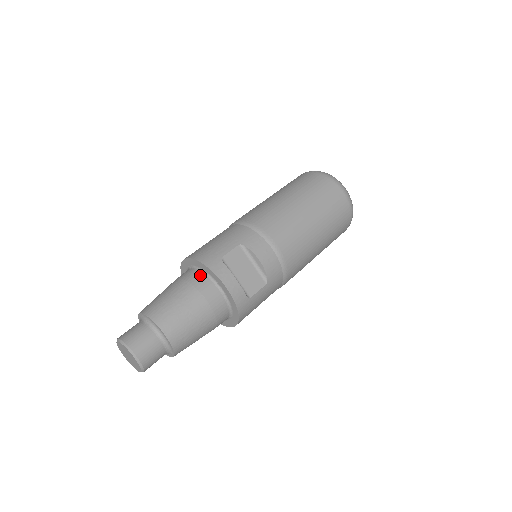
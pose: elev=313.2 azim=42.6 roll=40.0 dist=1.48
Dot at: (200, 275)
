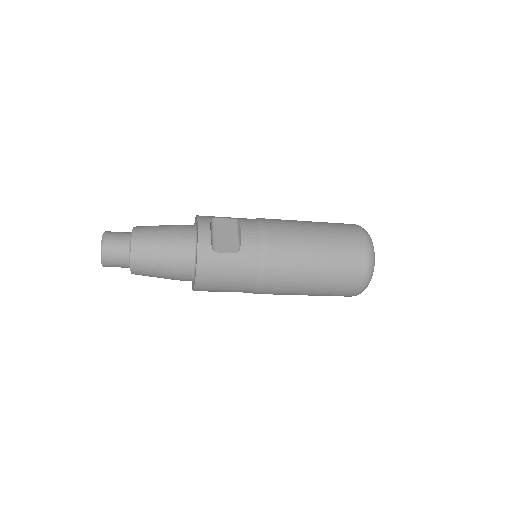
Dot at: (191, 225)
